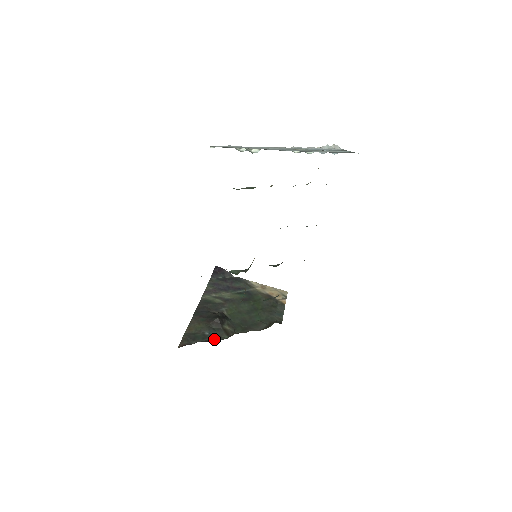
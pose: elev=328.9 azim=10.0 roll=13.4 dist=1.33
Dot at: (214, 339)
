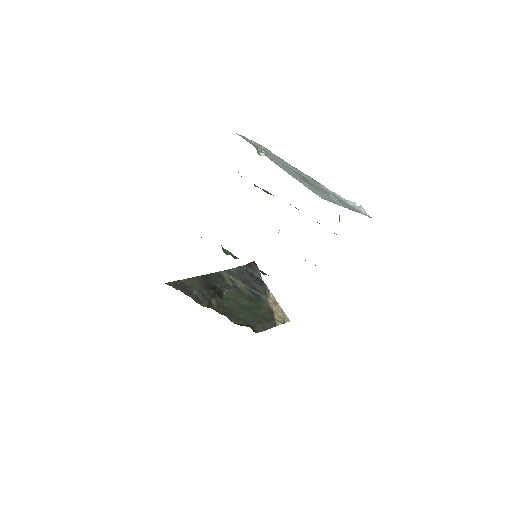
Dot at: (195, 299)
